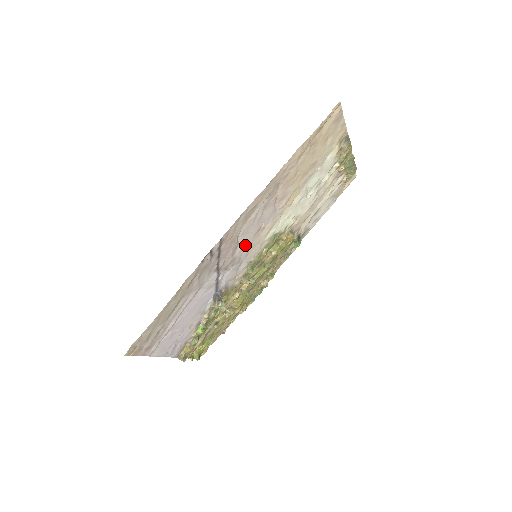
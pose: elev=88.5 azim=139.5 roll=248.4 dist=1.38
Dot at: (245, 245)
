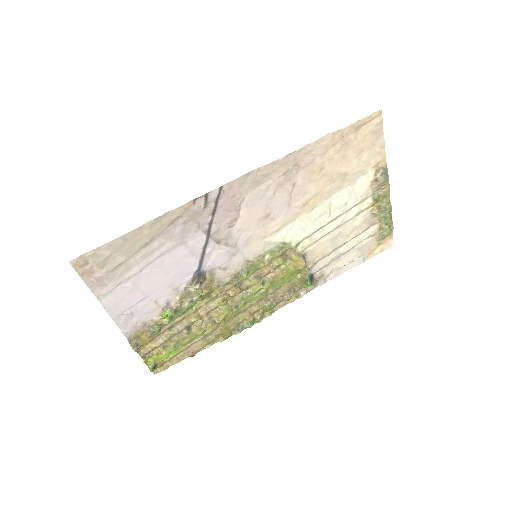
Dot at: (247, 226)
